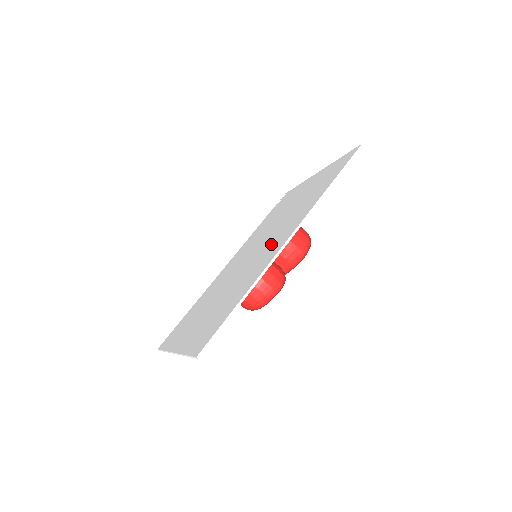
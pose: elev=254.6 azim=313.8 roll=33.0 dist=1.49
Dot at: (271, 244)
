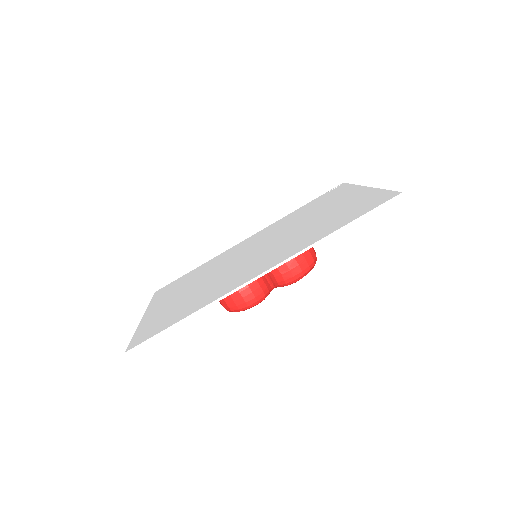
Dot at: (259, 261)
